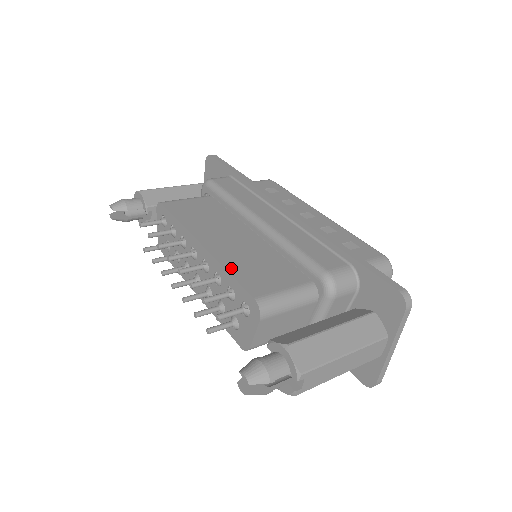
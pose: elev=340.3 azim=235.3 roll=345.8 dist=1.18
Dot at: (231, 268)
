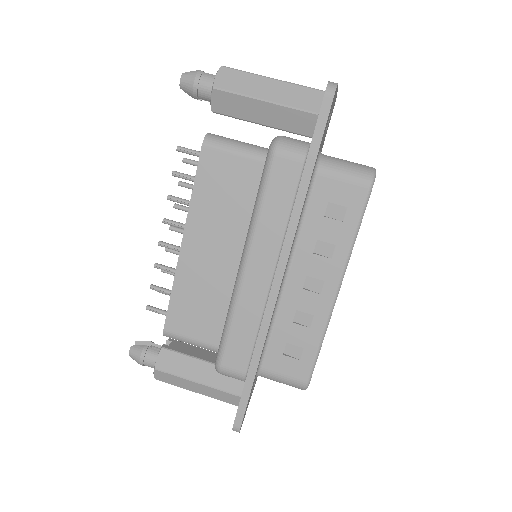
Dot at: (177, 290)
